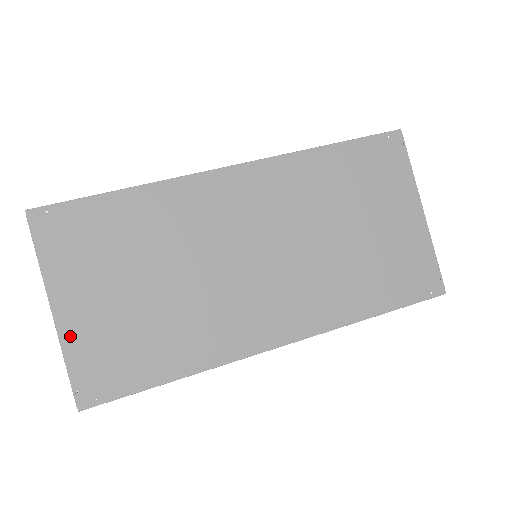
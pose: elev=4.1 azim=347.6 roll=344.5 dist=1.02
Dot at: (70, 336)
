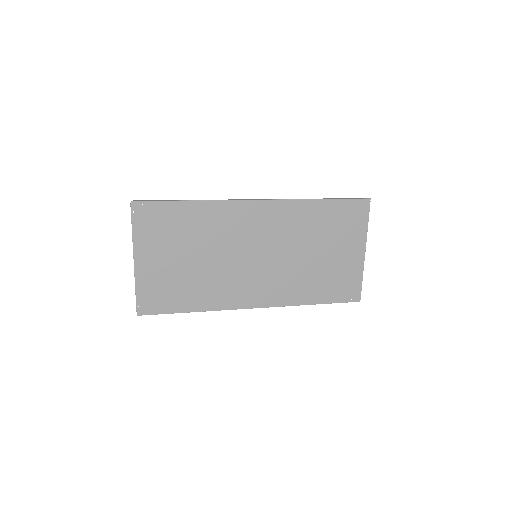
Dot at: (141, 276)
